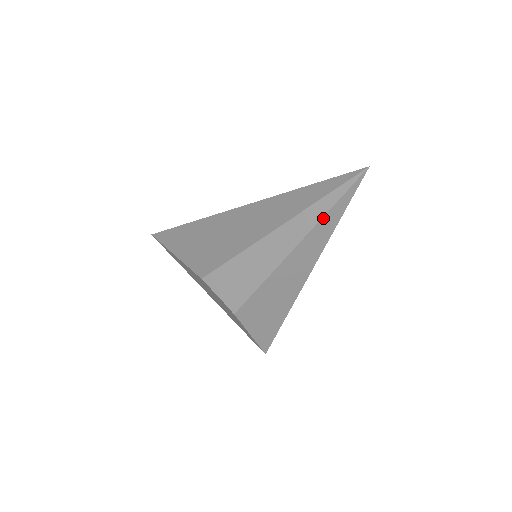
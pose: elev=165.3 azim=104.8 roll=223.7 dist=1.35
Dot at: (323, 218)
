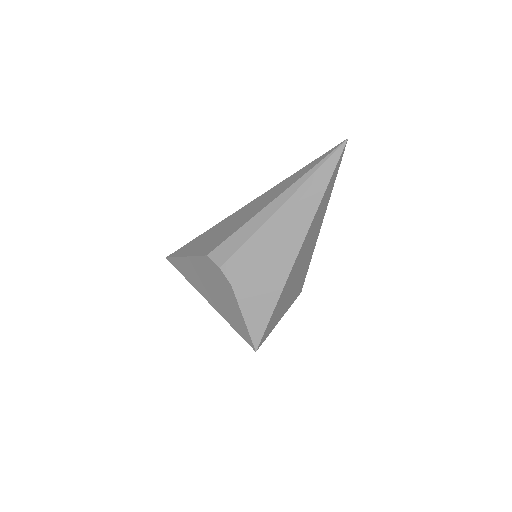
Dot at: (313, 184)
